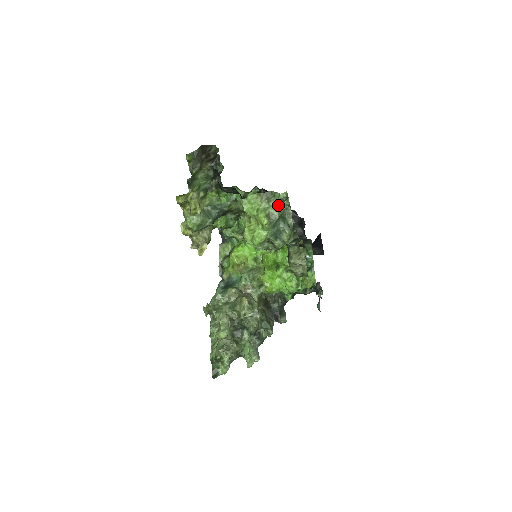
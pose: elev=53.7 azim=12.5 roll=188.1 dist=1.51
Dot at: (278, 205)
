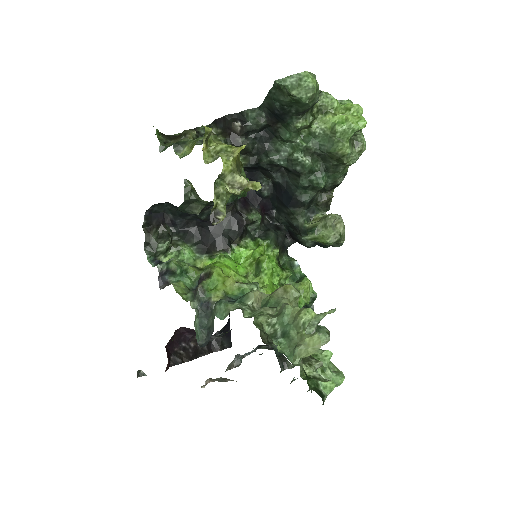
Dot at: occluded
